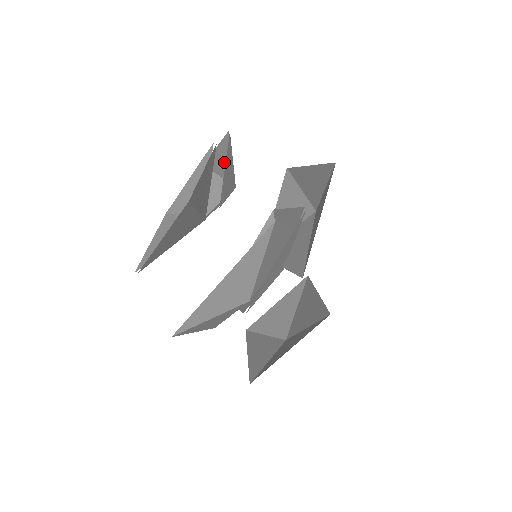
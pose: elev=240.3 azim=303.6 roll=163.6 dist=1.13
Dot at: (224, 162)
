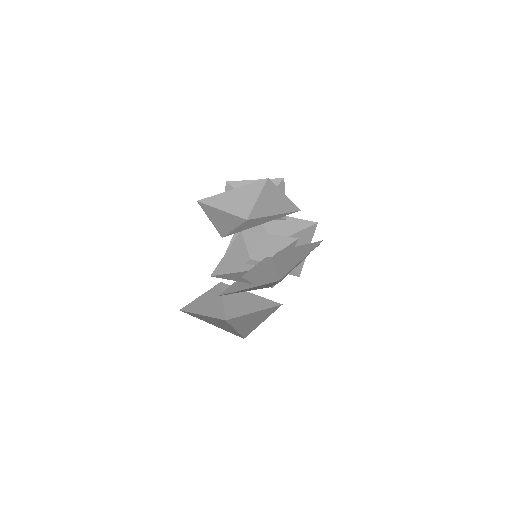
Dot at: occluded
